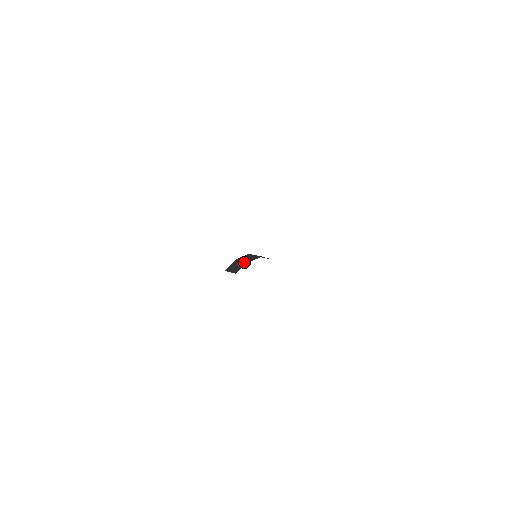
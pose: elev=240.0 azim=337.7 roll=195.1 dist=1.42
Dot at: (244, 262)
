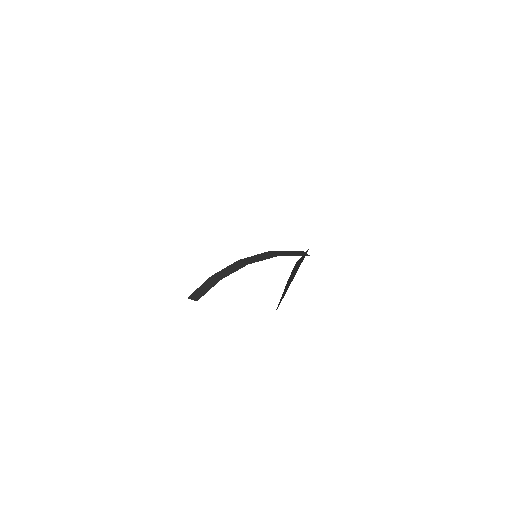
Dot at: (216, 280)
